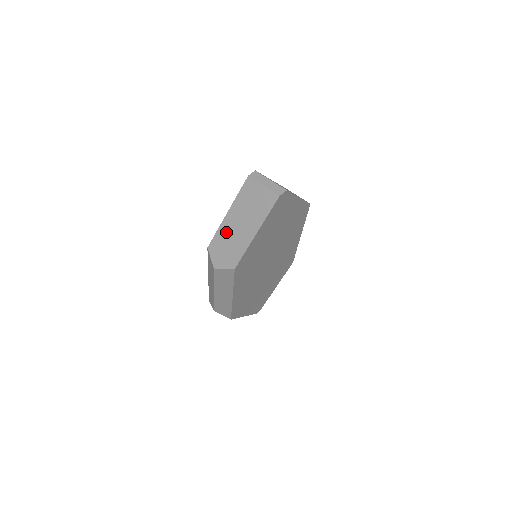
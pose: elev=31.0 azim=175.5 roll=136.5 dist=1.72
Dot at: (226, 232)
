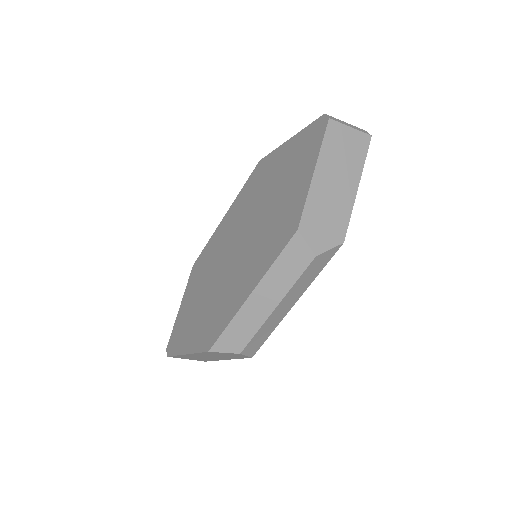
Dot at: (320, 198)
